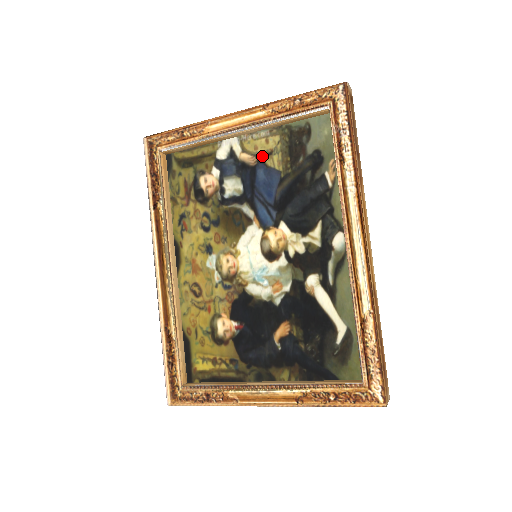
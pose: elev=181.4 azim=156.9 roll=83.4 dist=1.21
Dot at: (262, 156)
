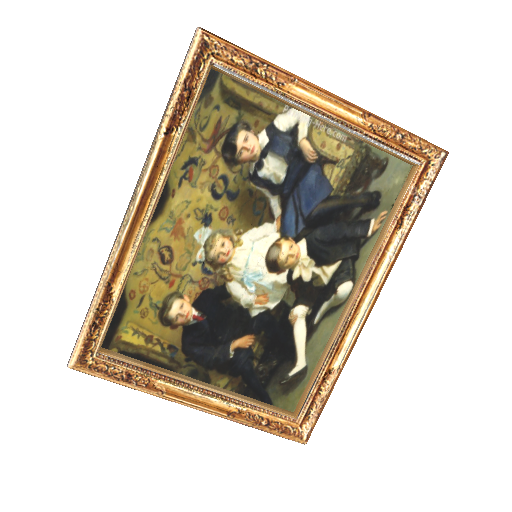
Dot at: (324, 159)
